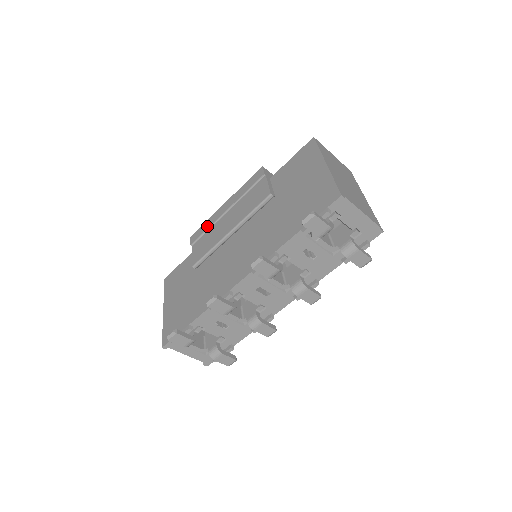
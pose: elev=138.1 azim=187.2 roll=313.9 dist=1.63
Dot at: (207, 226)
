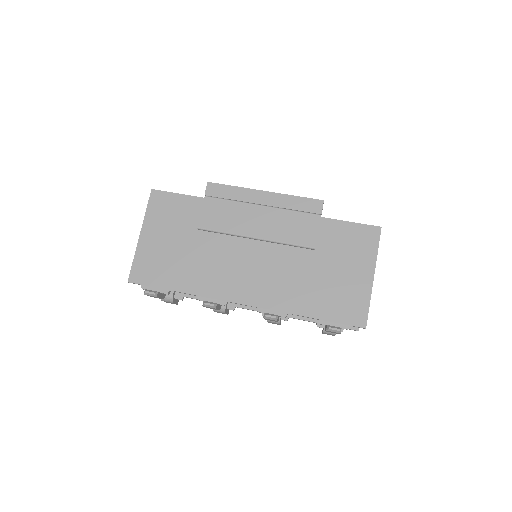
Dot at: (234, 196)
